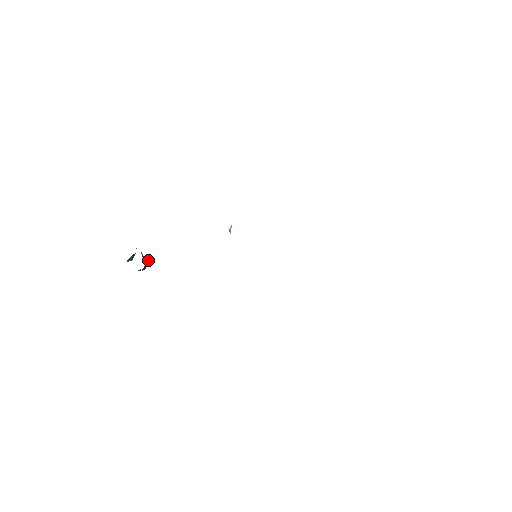
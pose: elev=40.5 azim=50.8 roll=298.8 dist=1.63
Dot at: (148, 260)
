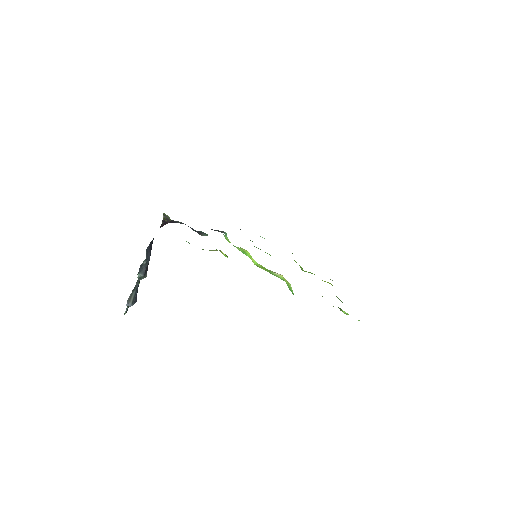
Dot at: (151, 246)
